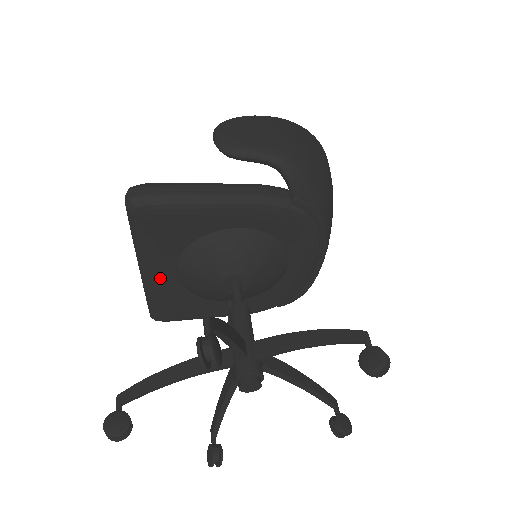
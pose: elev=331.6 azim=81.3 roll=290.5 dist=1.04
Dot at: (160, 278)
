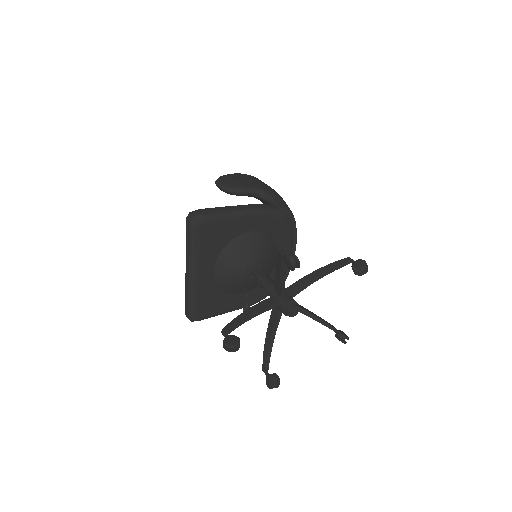
Dot at: (203, 278)
